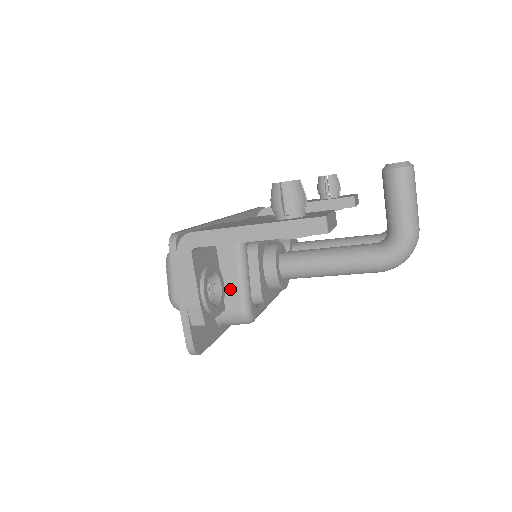
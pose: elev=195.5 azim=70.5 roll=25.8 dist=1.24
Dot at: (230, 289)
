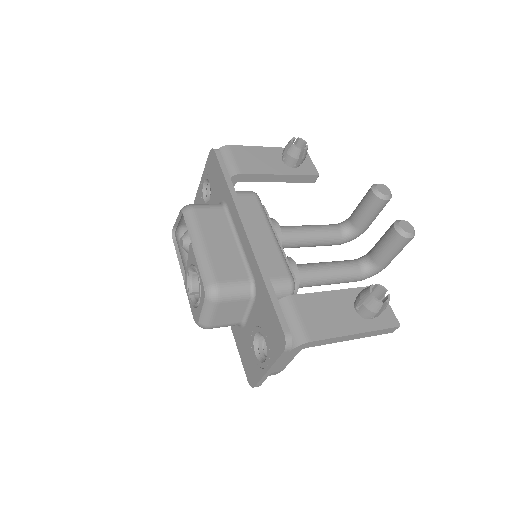
Dot at: occluded
